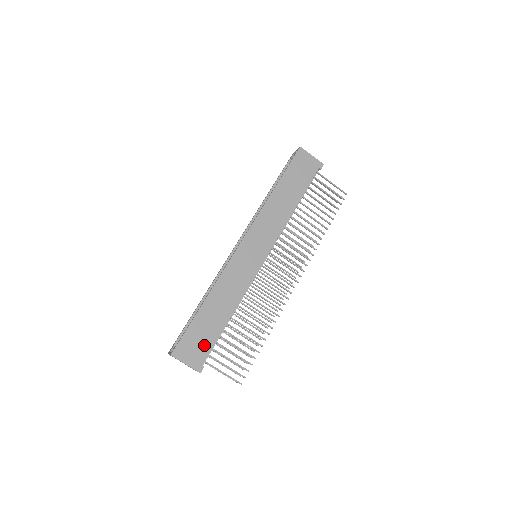
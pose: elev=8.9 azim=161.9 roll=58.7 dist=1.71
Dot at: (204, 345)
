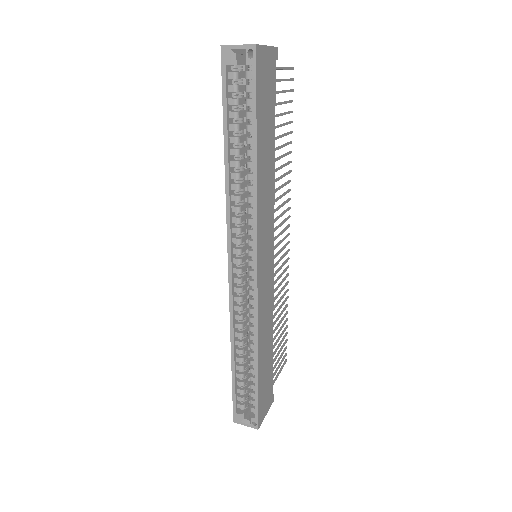
Dot at: (269, 386)
